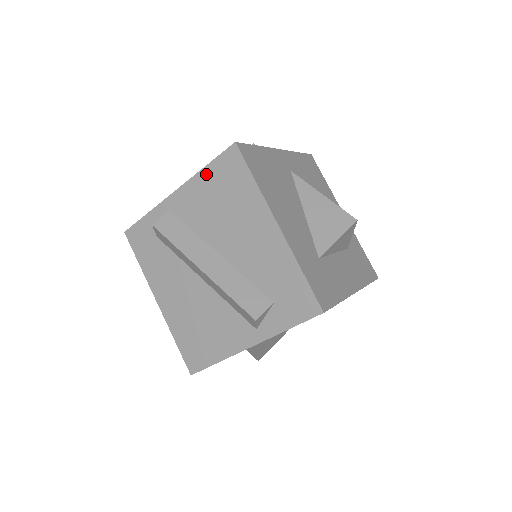
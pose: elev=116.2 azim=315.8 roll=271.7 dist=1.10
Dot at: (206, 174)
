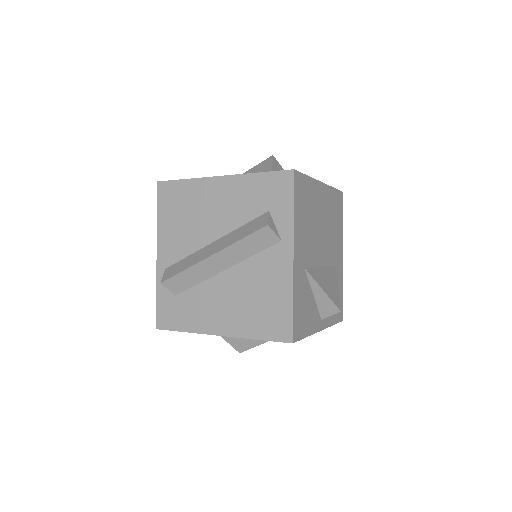
Dot at: (161, 218)
